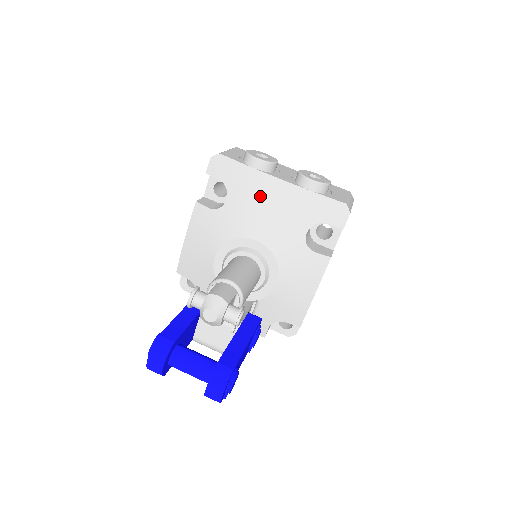
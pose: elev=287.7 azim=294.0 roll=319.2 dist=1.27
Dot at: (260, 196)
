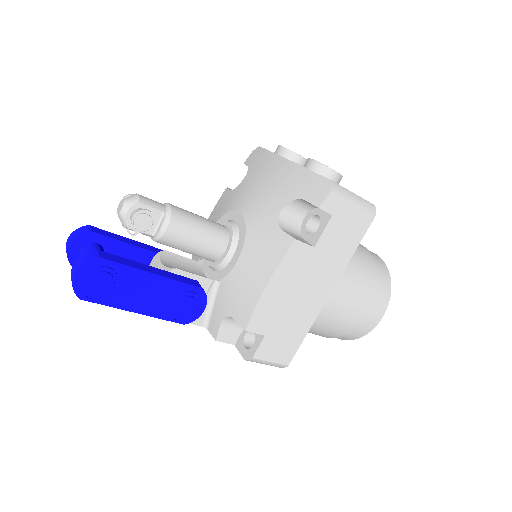
Dot at: (264, 174)
